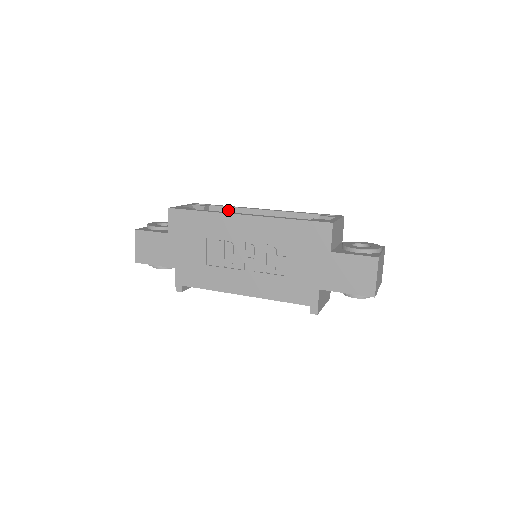
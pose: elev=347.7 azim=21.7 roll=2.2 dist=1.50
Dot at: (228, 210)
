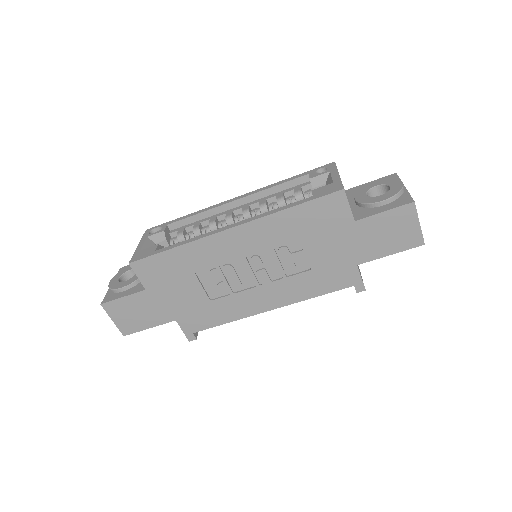
Dot at: (193, 220)
